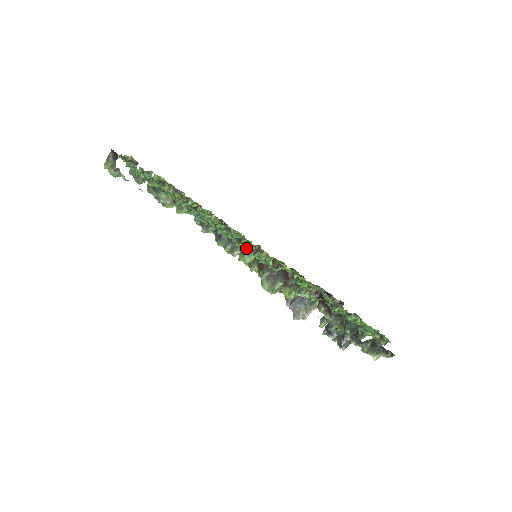
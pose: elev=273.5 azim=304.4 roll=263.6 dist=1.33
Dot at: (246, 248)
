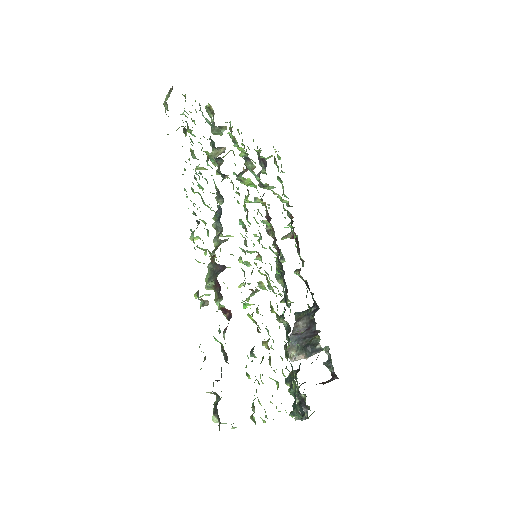
Dot at: occluded
